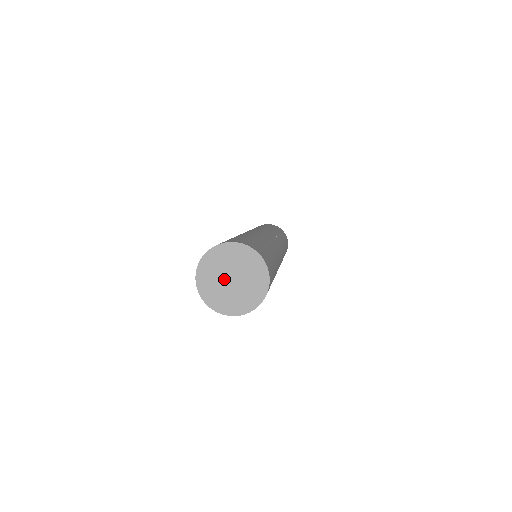
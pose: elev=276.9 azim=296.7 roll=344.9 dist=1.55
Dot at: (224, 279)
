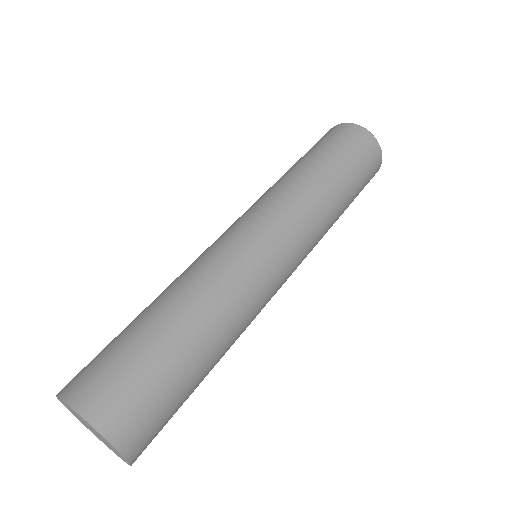
Dot at: (85, 423)
